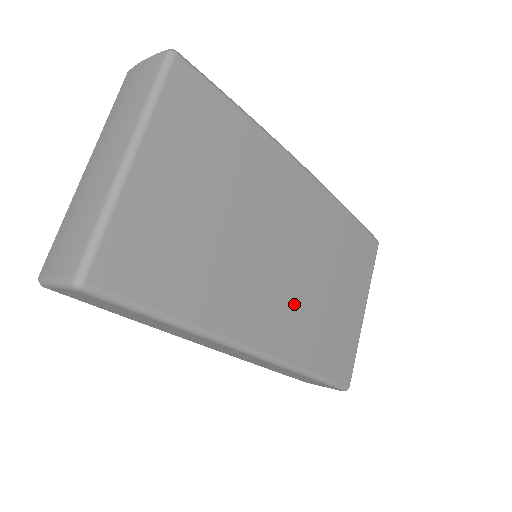
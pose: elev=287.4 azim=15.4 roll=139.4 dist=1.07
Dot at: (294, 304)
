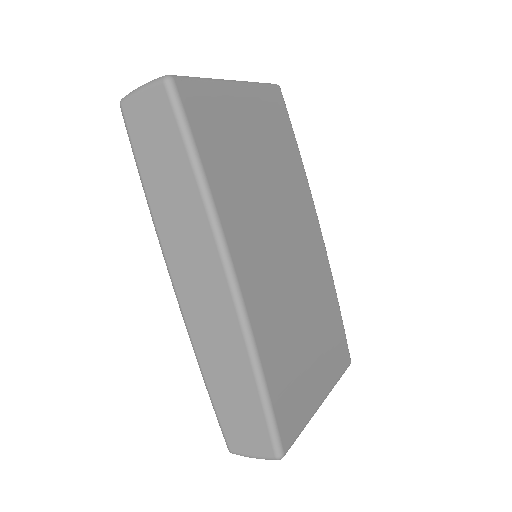
Dot at: (276, 291)
